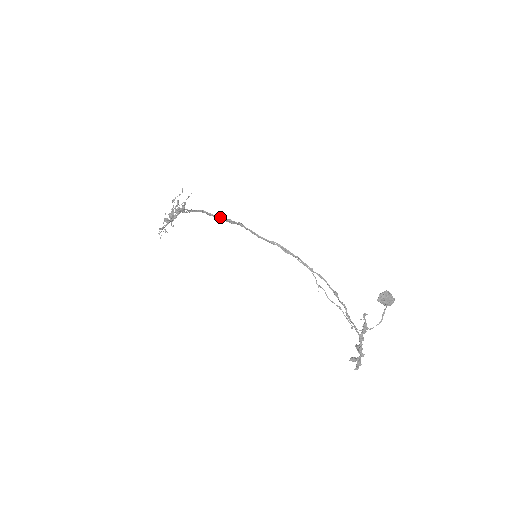
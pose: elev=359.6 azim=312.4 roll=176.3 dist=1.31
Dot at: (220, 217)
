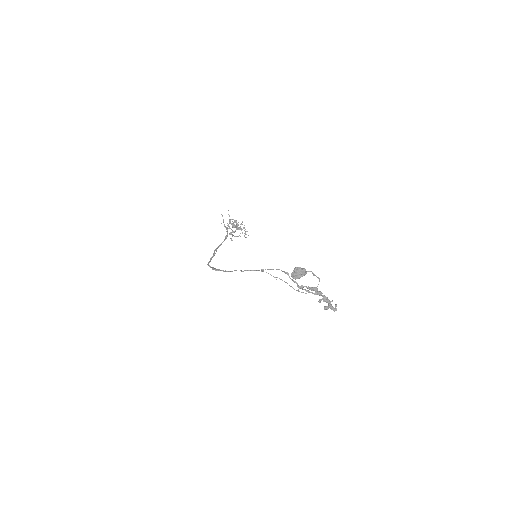
Dot at: occluded
